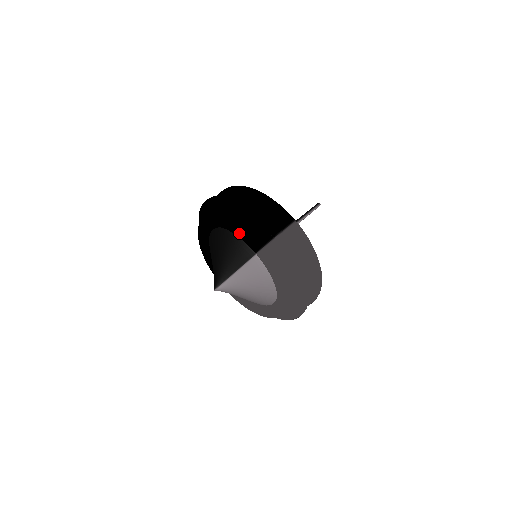
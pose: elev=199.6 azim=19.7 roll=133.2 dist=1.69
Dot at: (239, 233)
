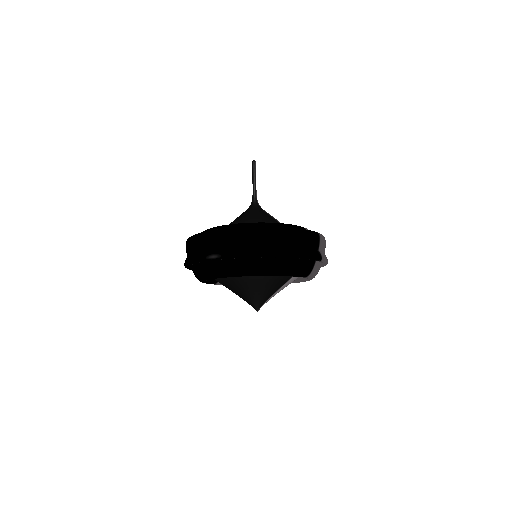
Dot at: (292, 275)
